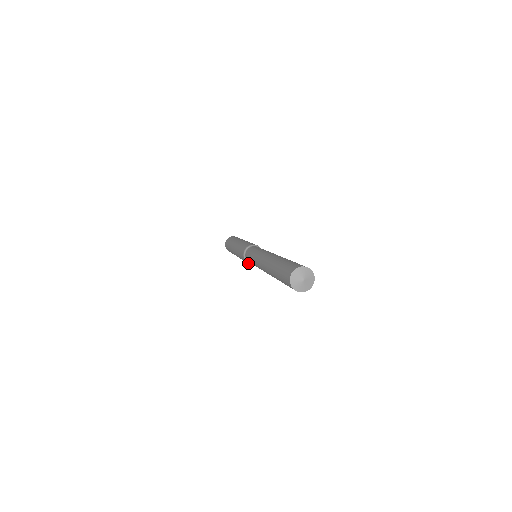
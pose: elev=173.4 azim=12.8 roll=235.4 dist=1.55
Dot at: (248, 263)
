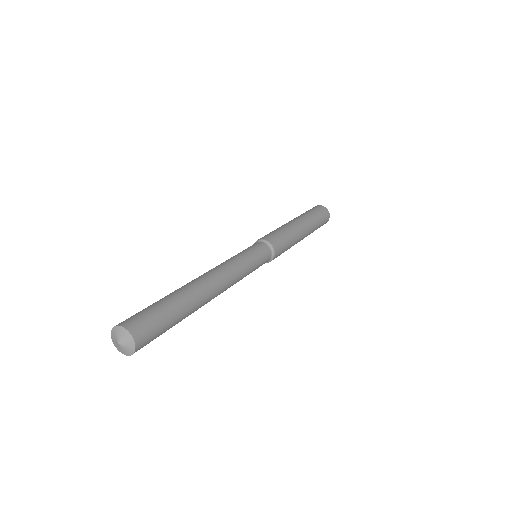
Dot at: occluded
